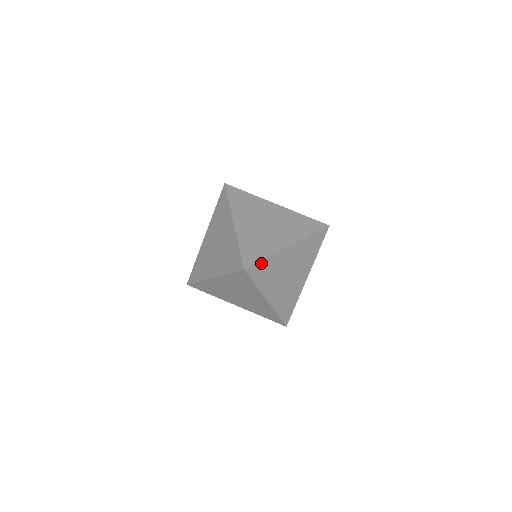
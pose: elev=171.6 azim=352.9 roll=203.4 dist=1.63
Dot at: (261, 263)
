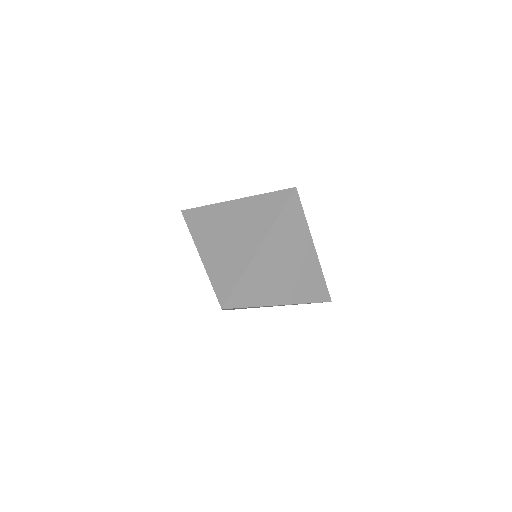
Dot at: (237, 288)
